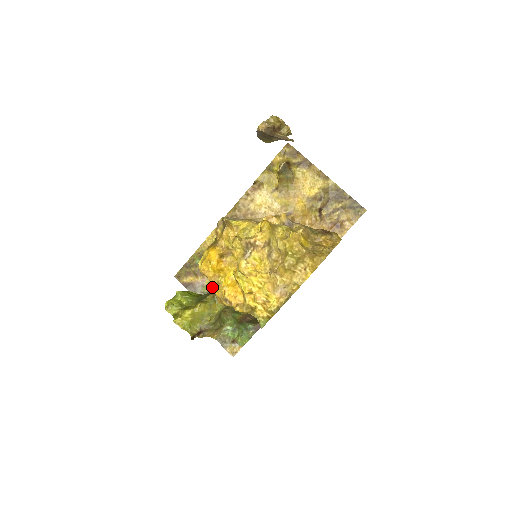
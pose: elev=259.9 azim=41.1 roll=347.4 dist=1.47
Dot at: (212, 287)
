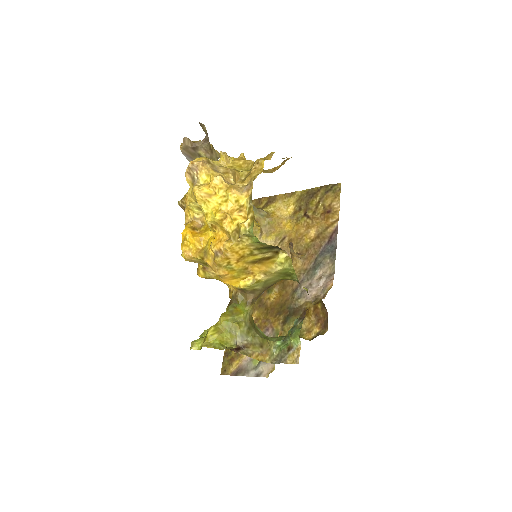
Dot at: occluded
